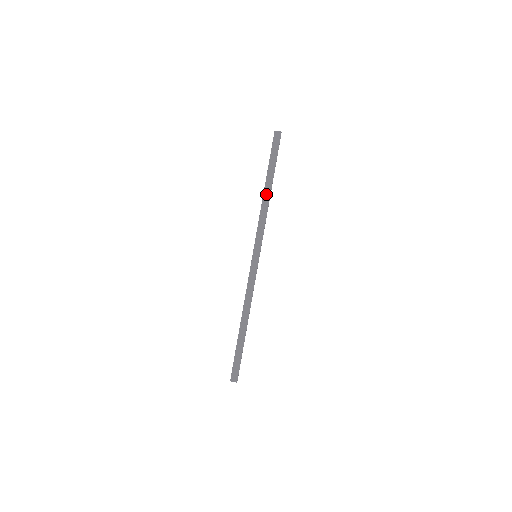
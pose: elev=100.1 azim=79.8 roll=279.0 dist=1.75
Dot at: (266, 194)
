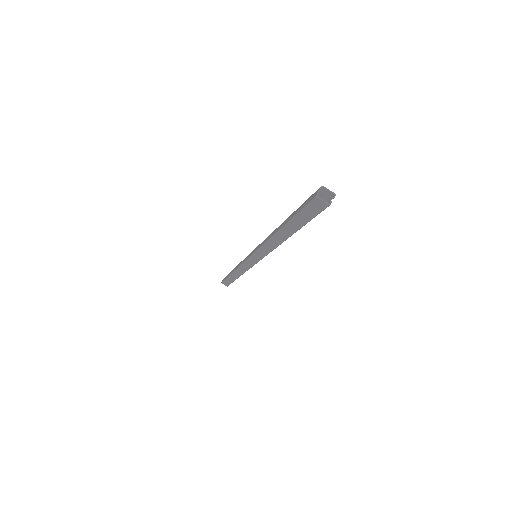
Dot at: (278, 237)
